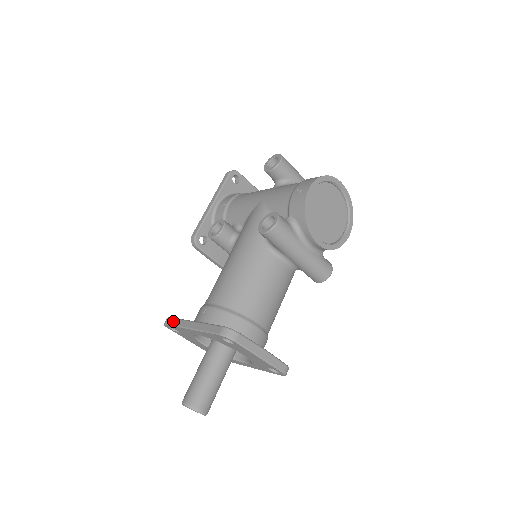
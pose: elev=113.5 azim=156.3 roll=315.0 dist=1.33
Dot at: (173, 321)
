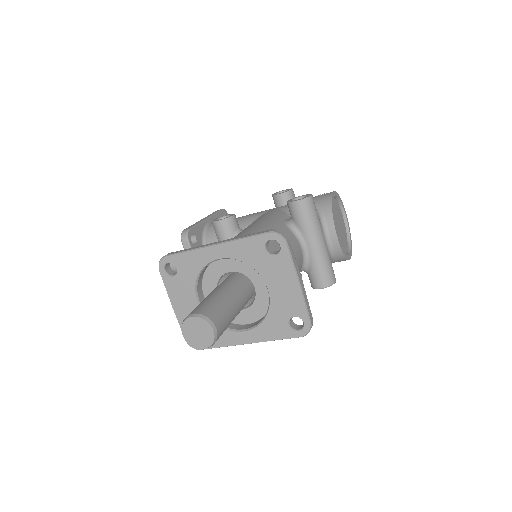
Dot at: (180, 250)
